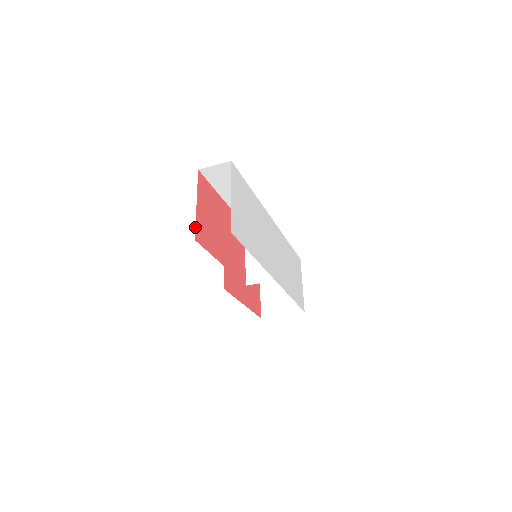
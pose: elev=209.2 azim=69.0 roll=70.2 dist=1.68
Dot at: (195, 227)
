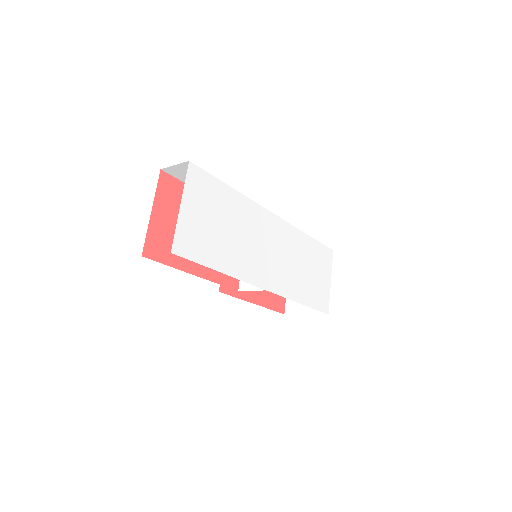
Dot at: occluded
